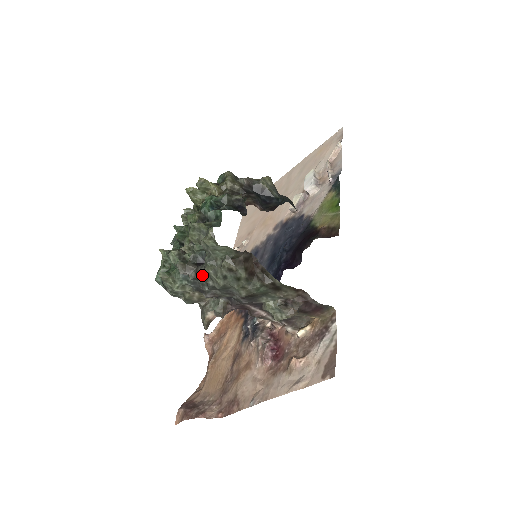
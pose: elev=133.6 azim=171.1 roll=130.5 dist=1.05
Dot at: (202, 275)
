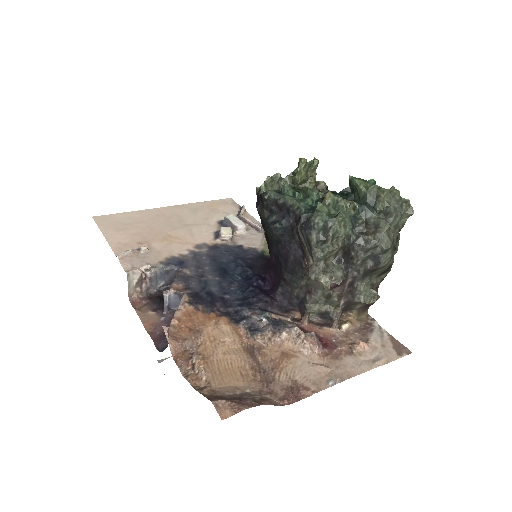
Dot at: (371, 232)
